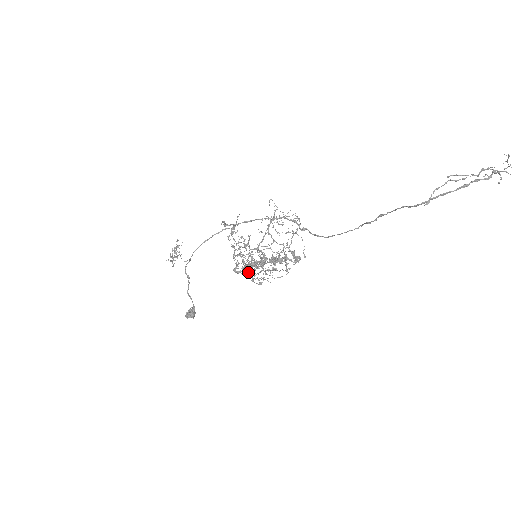
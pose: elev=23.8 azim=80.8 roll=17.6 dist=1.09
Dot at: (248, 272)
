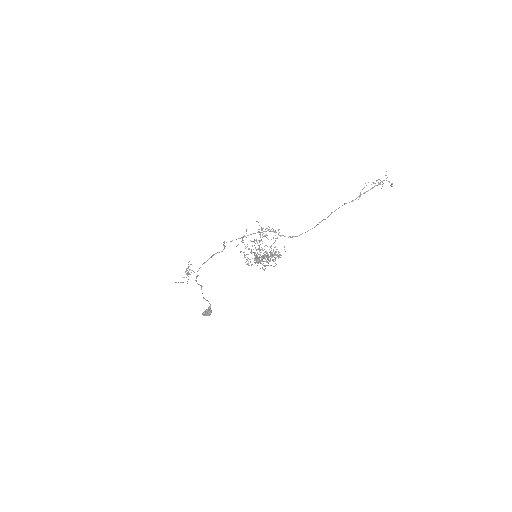
Dot at: (261, 261)
